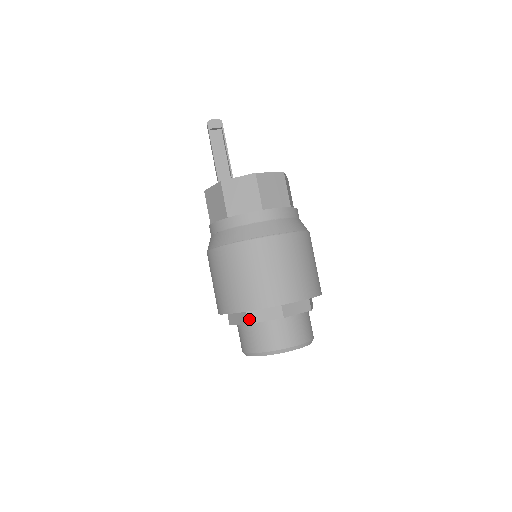
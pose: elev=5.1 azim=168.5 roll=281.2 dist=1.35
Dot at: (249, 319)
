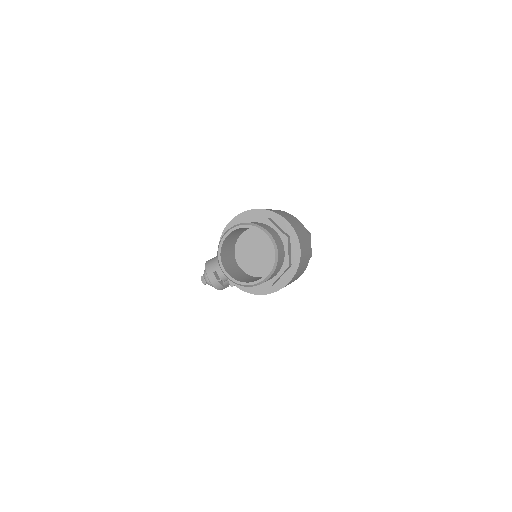
Dot at: (269, 219)
